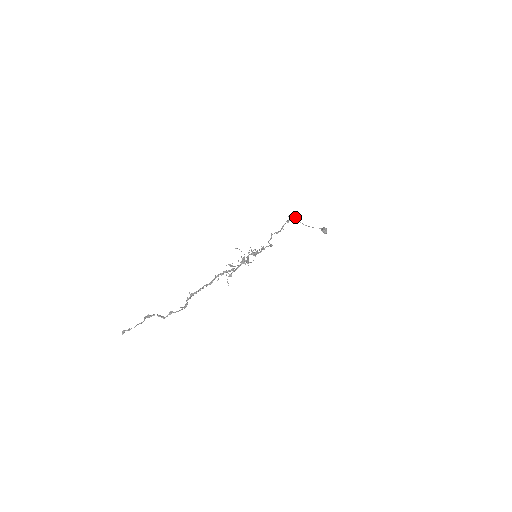
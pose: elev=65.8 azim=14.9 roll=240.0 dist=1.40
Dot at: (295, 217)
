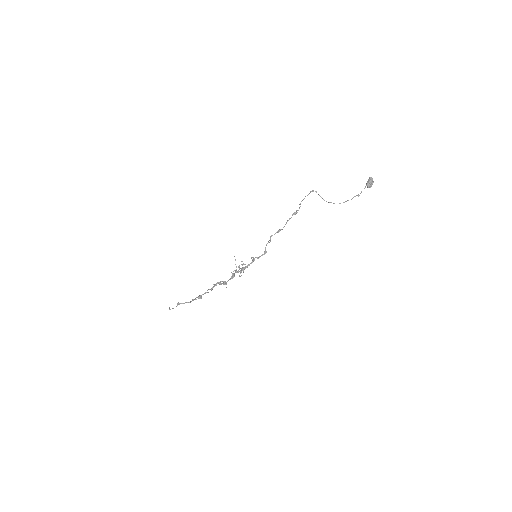
Dot at: (316, 192)
